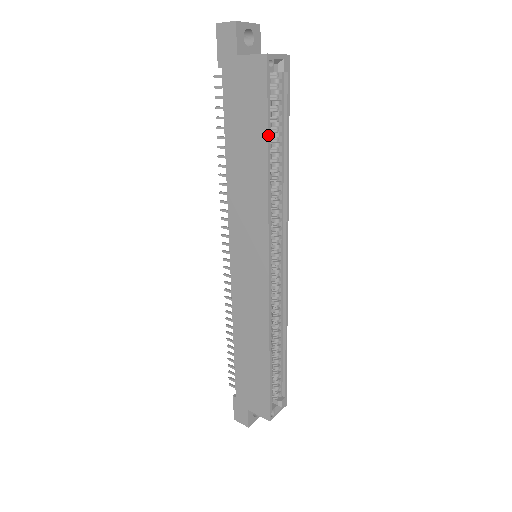
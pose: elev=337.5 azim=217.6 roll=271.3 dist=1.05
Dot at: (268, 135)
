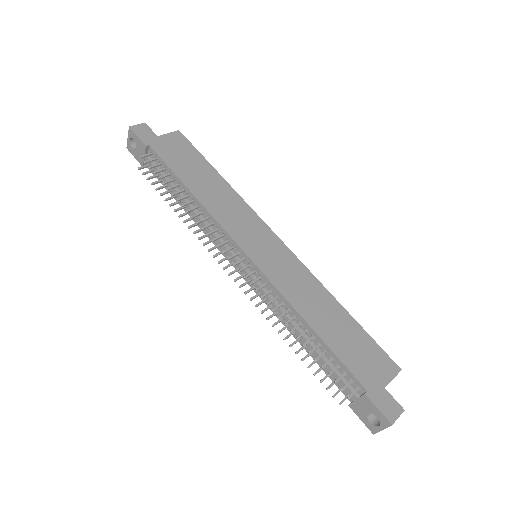
Dot at: (210, 165)
